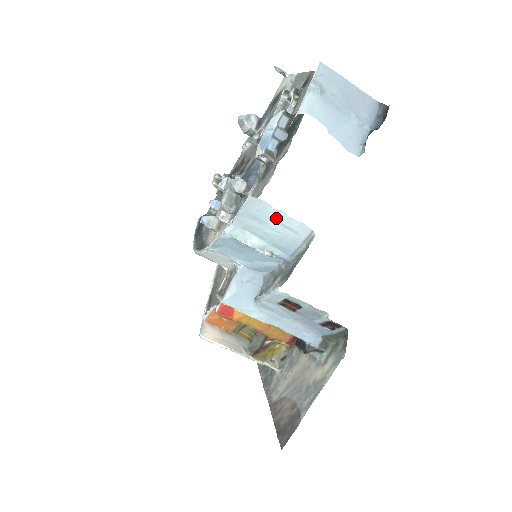
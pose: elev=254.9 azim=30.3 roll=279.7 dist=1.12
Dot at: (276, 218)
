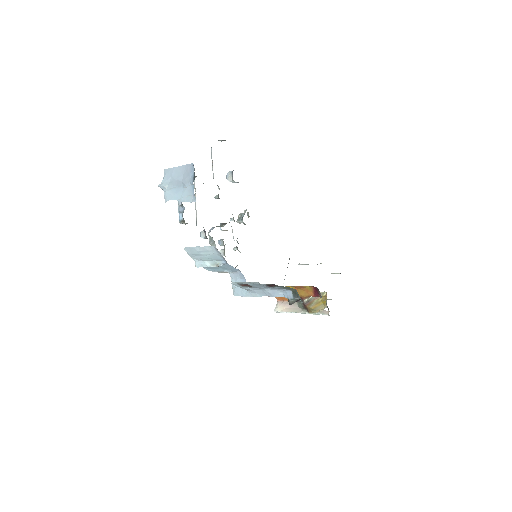
Dot at: (200, 250)
